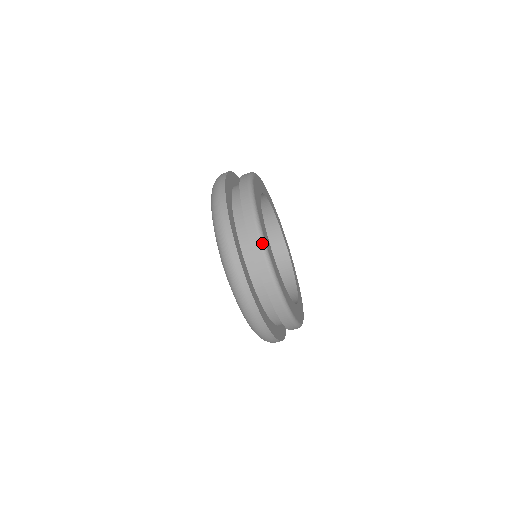
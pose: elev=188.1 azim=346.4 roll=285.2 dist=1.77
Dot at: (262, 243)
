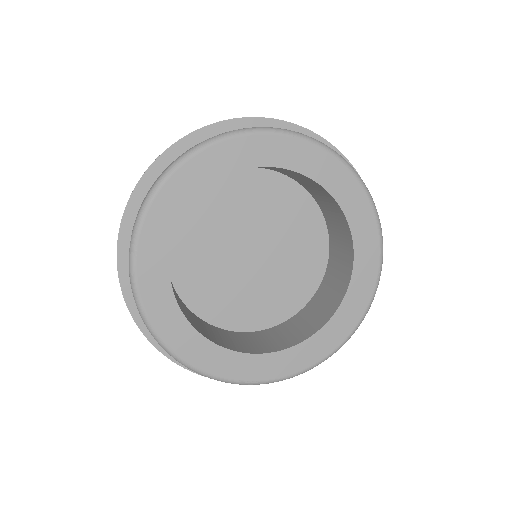
Dot at: (136, 303)
